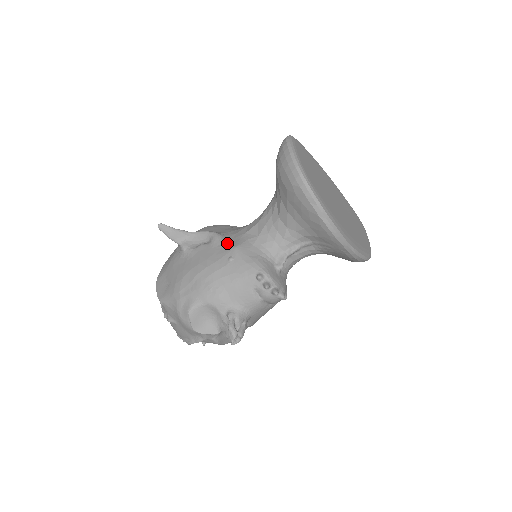
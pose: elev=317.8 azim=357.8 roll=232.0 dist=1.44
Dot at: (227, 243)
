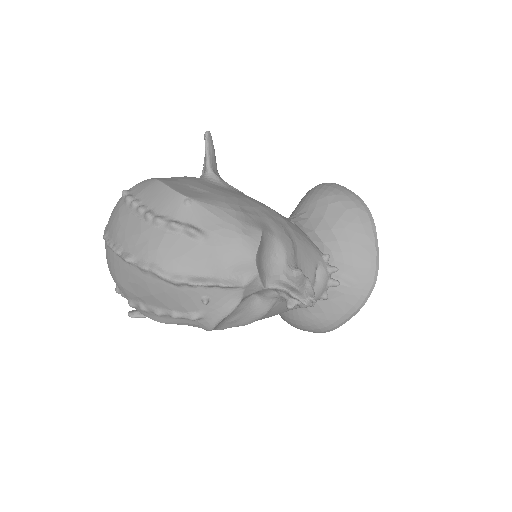
Dot at: occluded
